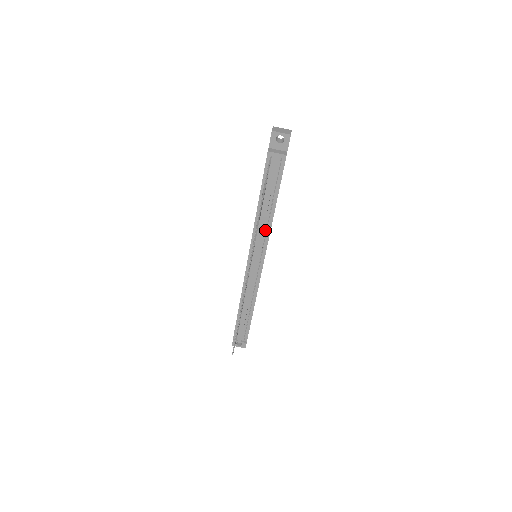
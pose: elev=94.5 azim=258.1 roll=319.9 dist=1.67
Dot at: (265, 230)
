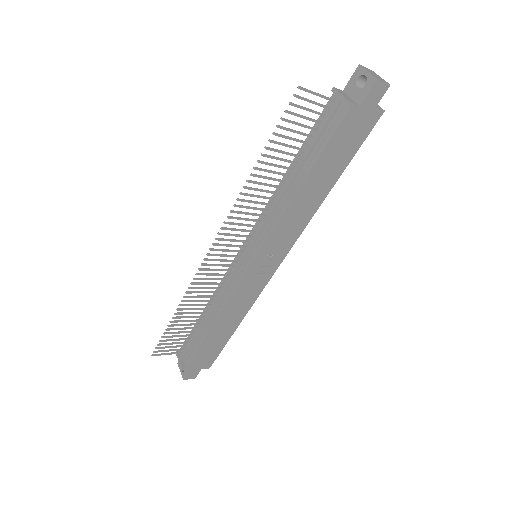
Dot at: (275, 215)
